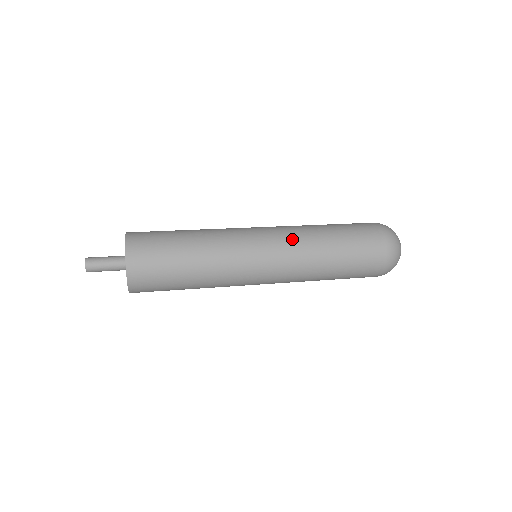
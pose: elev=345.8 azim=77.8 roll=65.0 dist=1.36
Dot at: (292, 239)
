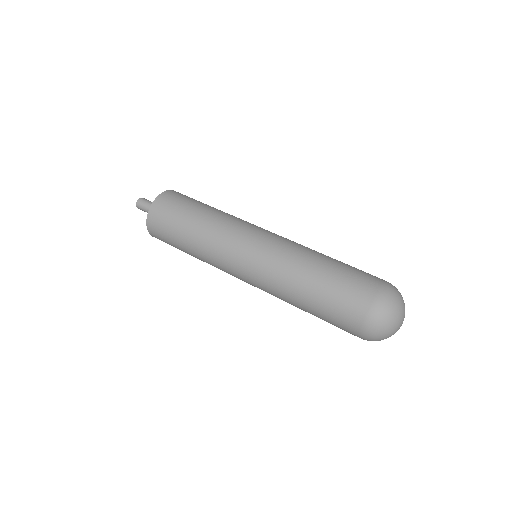
Dot at: (283, 248)
